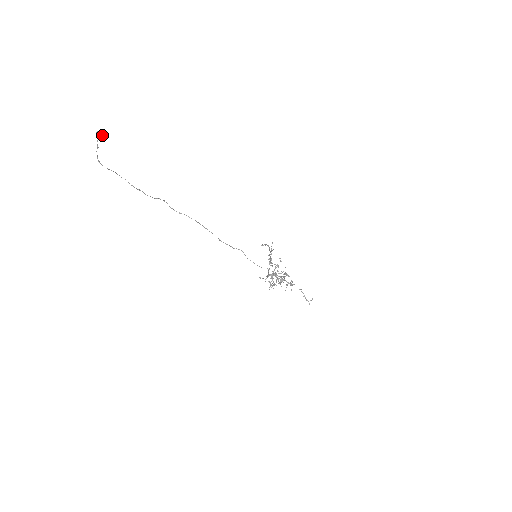
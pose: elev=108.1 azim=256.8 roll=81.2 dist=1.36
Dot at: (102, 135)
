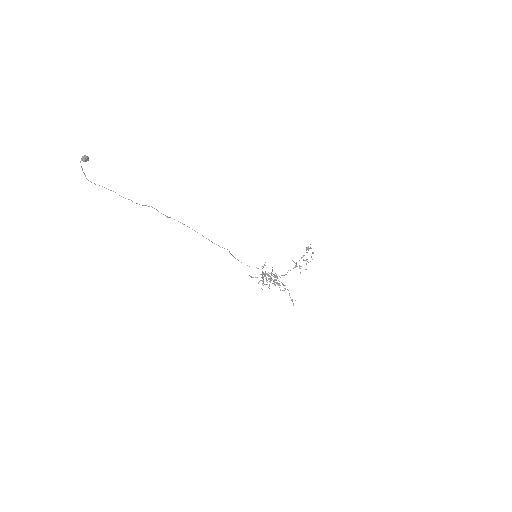
Dot at: (84, 159)
